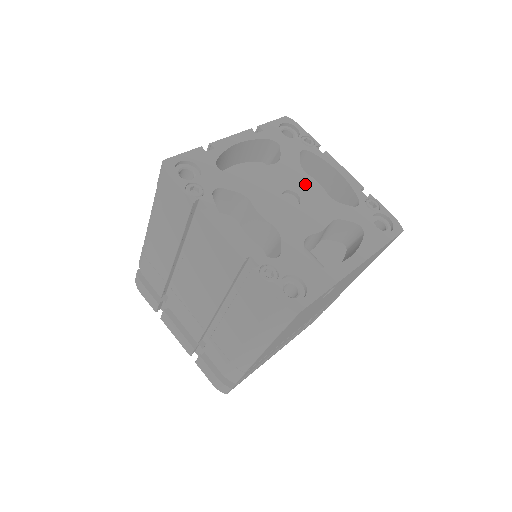
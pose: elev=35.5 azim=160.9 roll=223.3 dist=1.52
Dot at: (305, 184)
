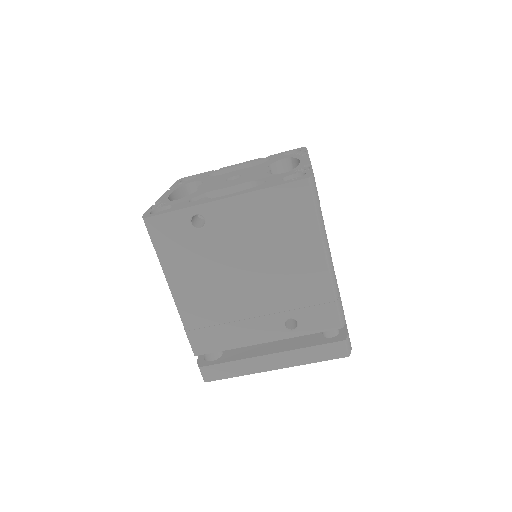
Dot at: (257, 171)
